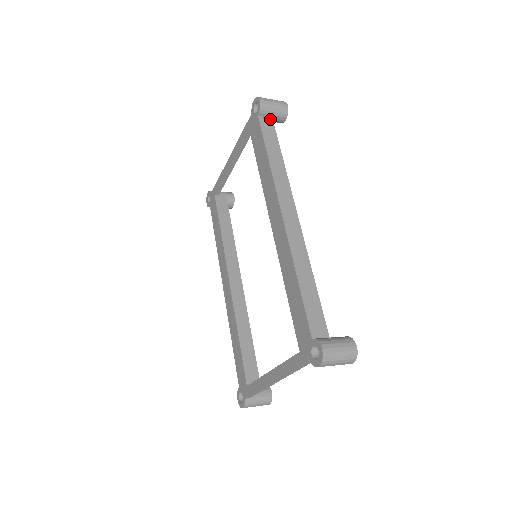
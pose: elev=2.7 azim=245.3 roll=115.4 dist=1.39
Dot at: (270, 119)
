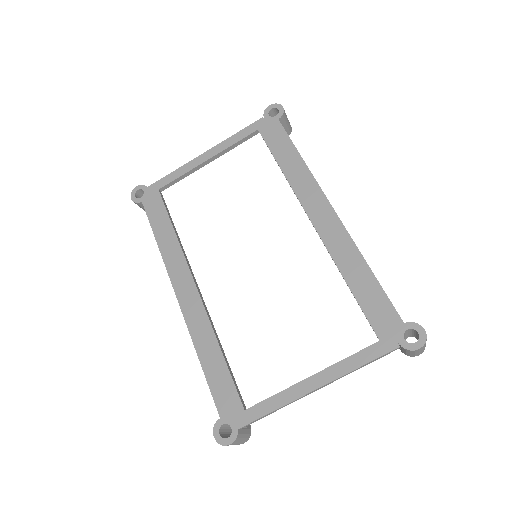
Dot at: occluded
